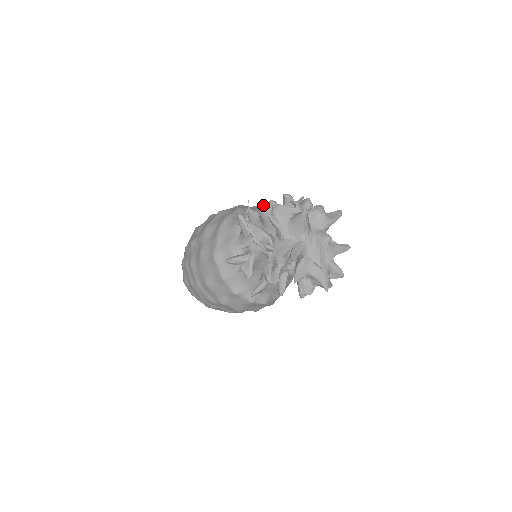
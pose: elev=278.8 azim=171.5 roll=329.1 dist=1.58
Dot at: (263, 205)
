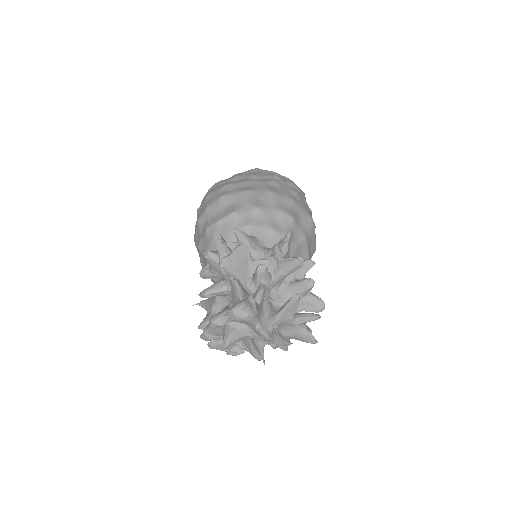
Dot at: occluded
